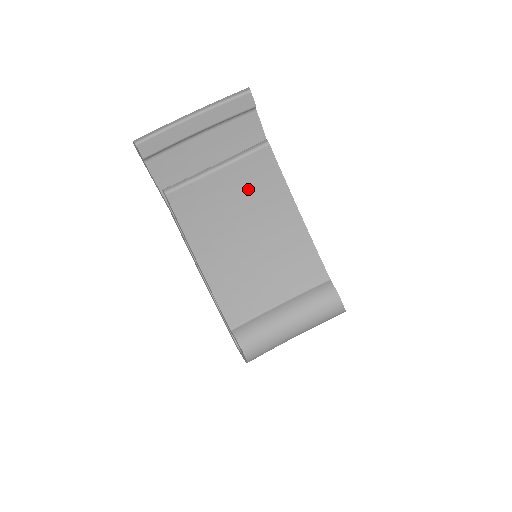
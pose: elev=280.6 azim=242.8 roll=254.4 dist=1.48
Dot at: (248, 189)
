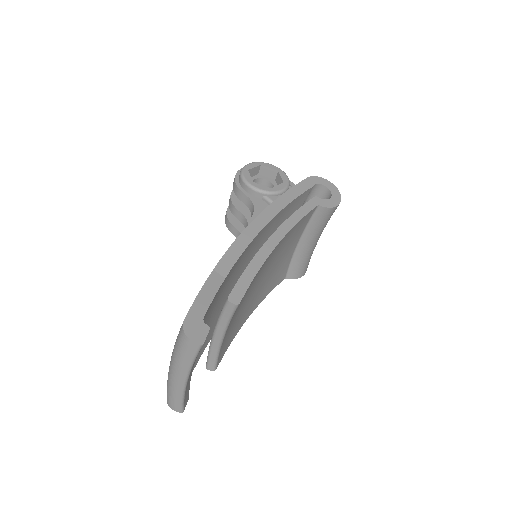
Dot at: (242, 301)
